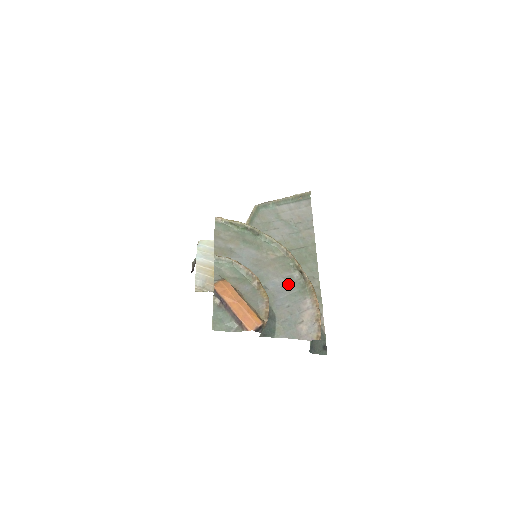
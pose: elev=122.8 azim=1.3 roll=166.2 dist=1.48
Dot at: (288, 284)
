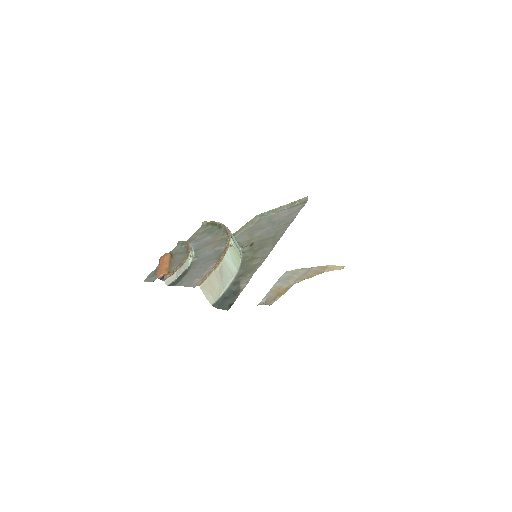
Dot at: (213, 254)
